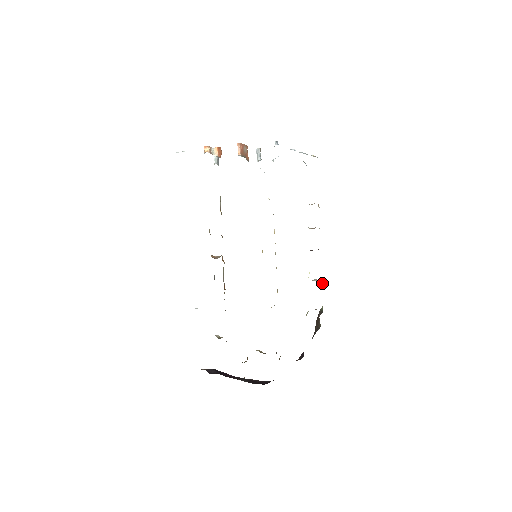
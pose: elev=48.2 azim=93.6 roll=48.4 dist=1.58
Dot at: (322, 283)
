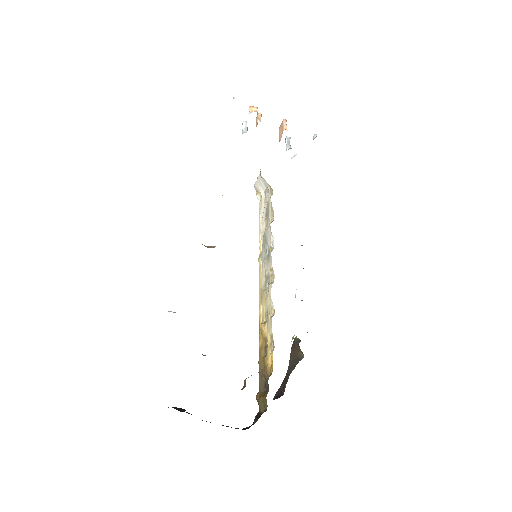
Dot at: occluded
